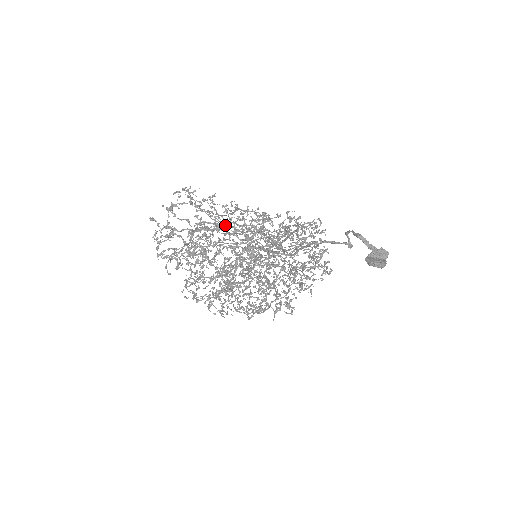
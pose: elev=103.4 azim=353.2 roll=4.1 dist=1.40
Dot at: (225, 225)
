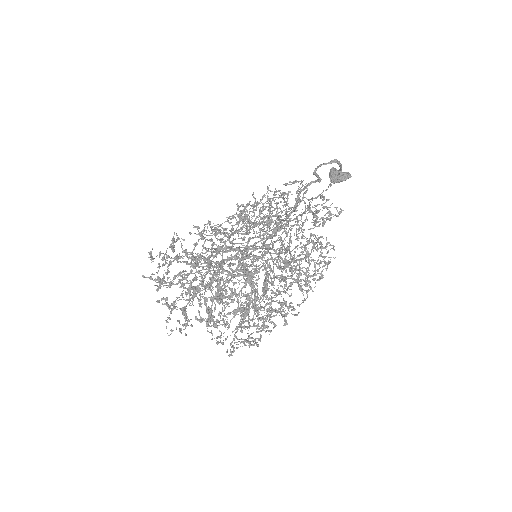
Dot at: (209, 255)
